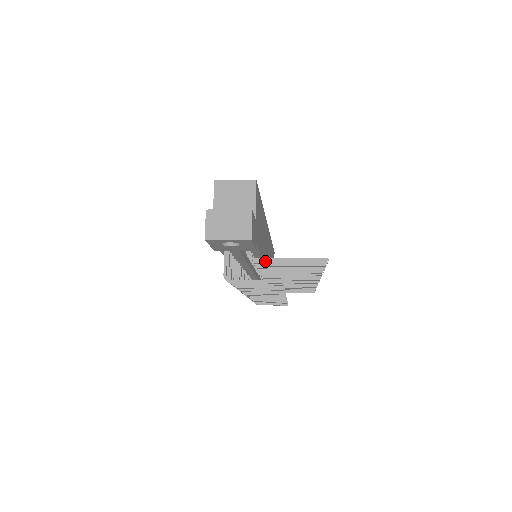
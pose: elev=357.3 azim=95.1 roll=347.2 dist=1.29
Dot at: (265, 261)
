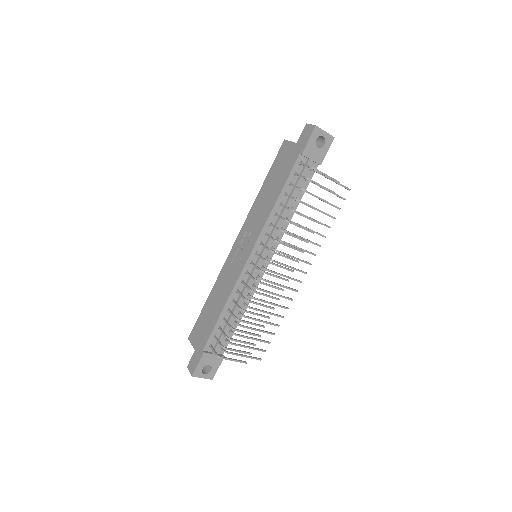
Dot at: occluded
